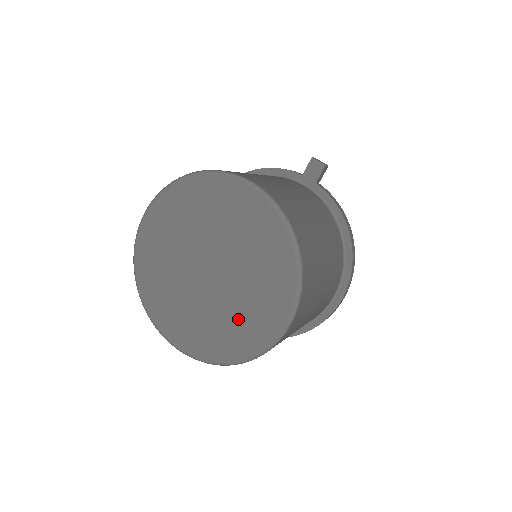
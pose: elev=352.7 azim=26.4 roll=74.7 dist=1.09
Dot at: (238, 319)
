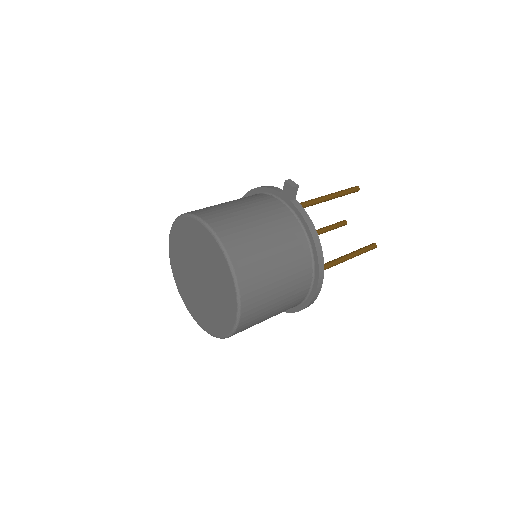
Dot at: (217, 311)
